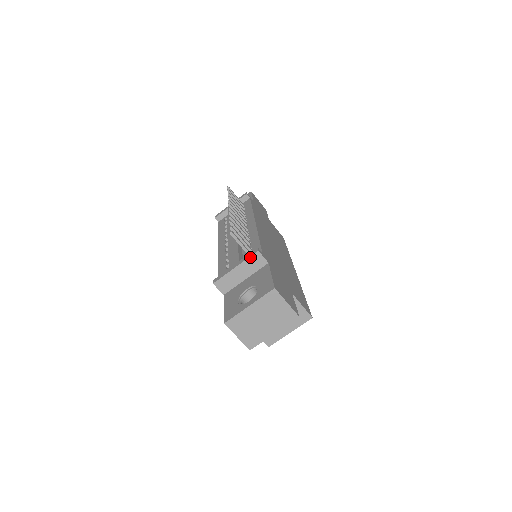
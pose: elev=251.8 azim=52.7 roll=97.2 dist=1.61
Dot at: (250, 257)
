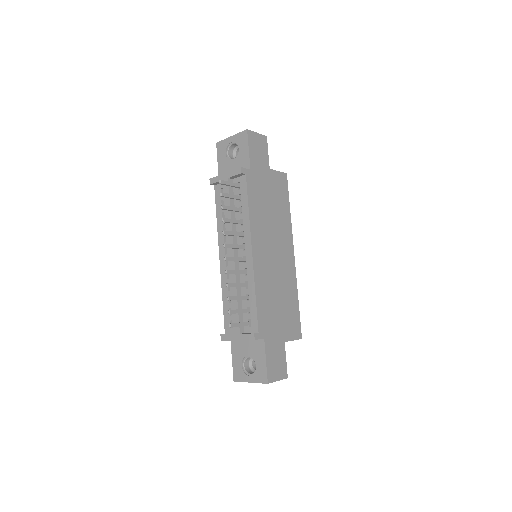
Dot at: occluded
